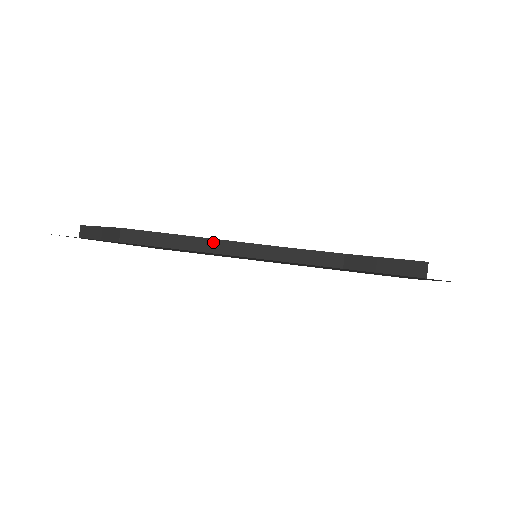
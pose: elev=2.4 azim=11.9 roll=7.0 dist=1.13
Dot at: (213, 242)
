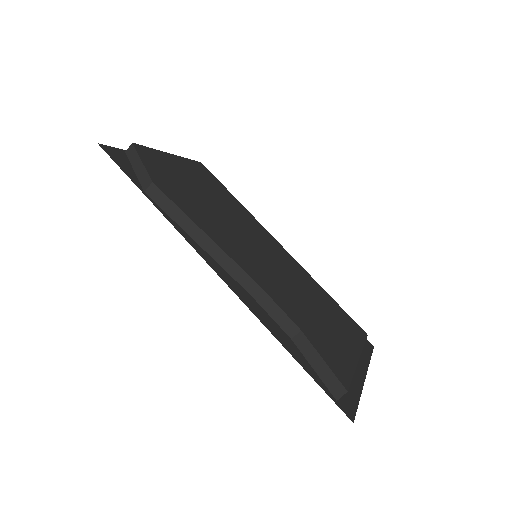
Dot at: (213, 245)
